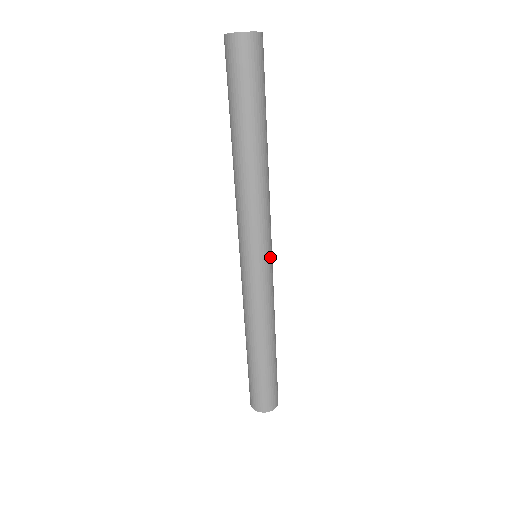
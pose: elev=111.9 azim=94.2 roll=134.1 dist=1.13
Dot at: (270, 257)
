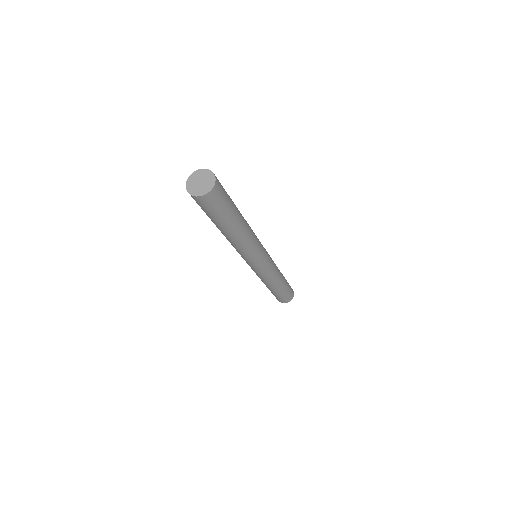
Dot at: (266, 256)
